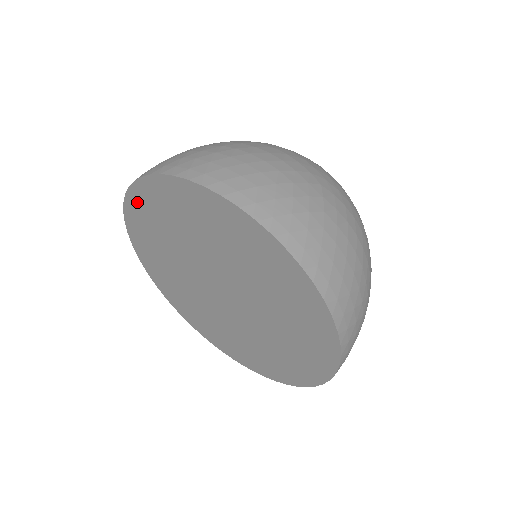
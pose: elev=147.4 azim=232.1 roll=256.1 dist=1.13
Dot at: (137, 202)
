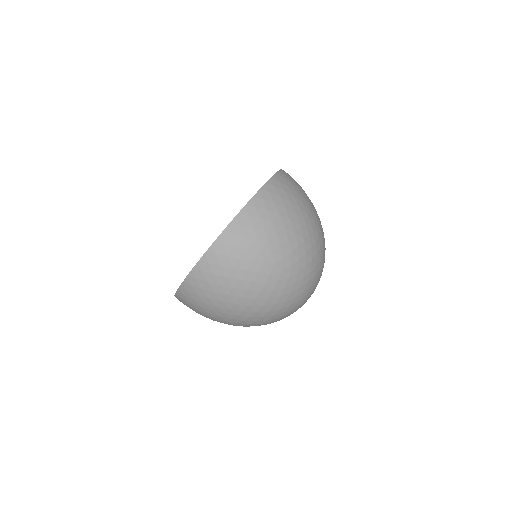
Dot at: occluded
